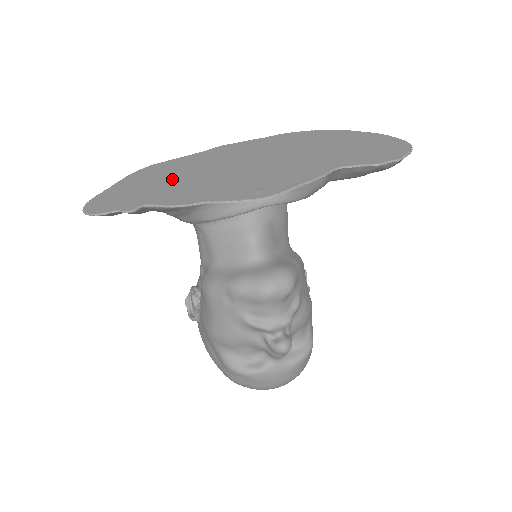
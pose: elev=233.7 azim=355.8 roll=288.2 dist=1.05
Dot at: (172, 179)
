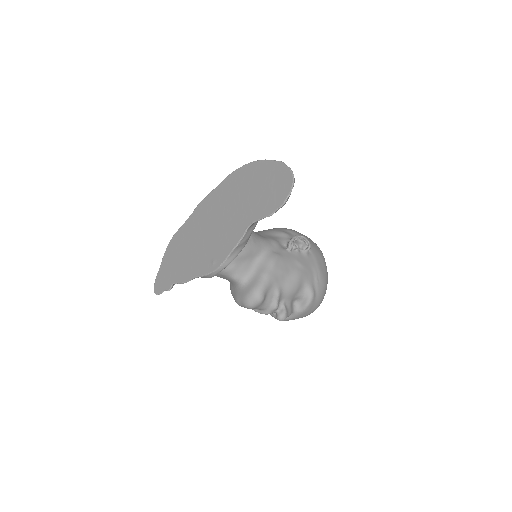
Dot at: (181, 253)
